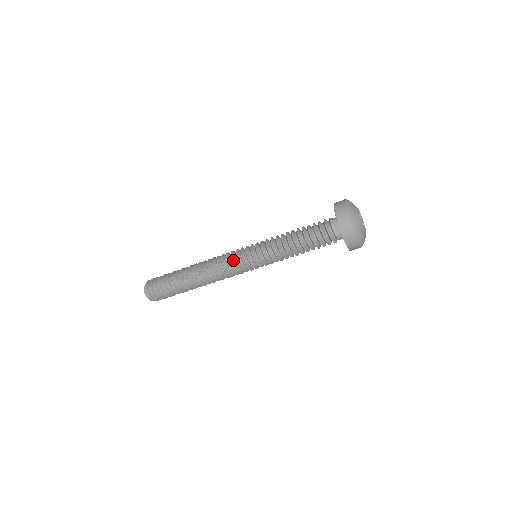
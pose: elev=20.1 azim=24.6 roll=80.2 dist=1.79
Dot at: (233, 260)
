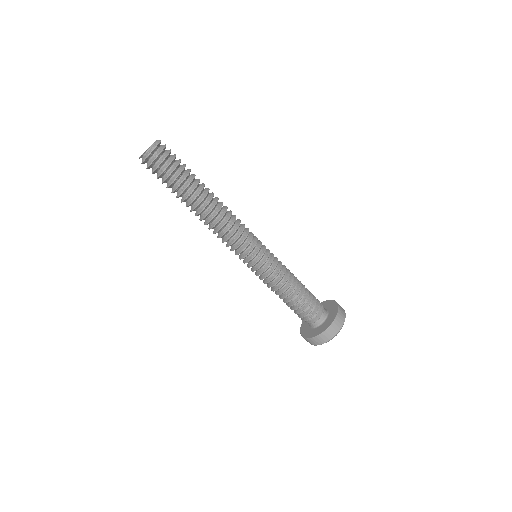
Dot at: (237, 248)
